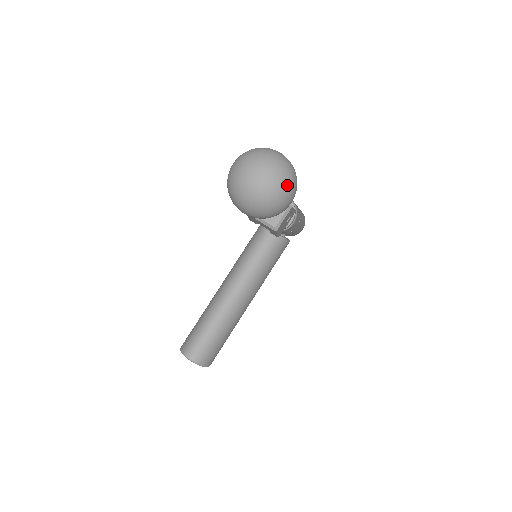
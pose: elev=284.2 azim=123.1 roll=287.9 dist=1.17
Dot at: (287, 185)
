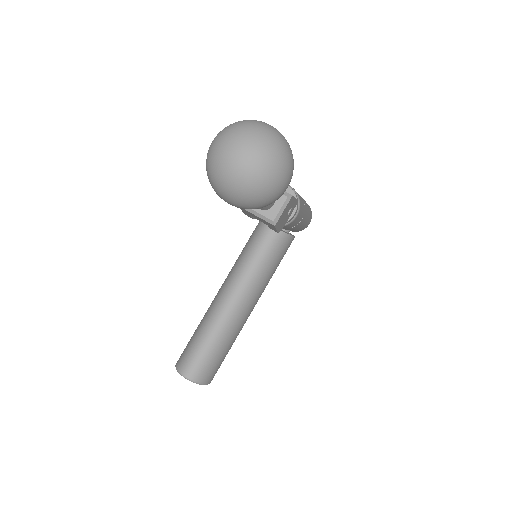
Dot at: (280, 164)
